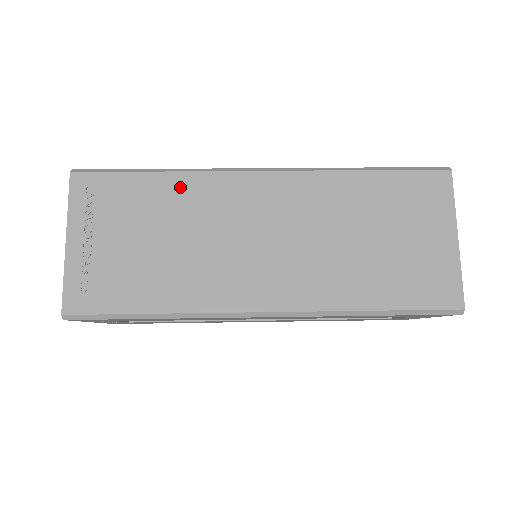
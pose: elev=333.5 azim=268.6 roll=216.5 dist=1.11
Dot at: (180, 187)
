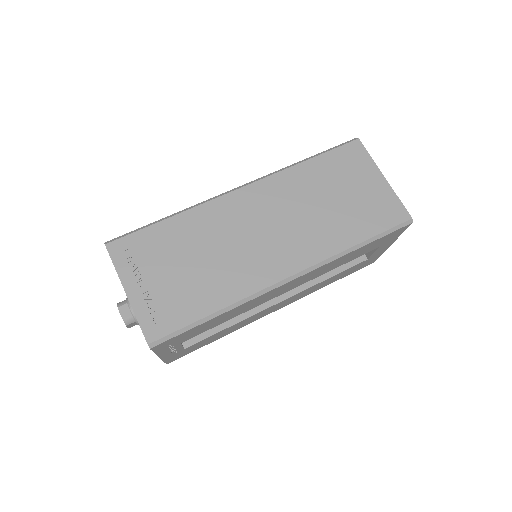
Dot at: (189, 221)
